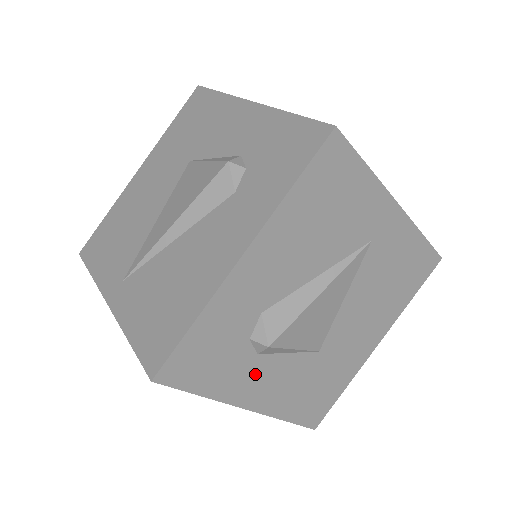
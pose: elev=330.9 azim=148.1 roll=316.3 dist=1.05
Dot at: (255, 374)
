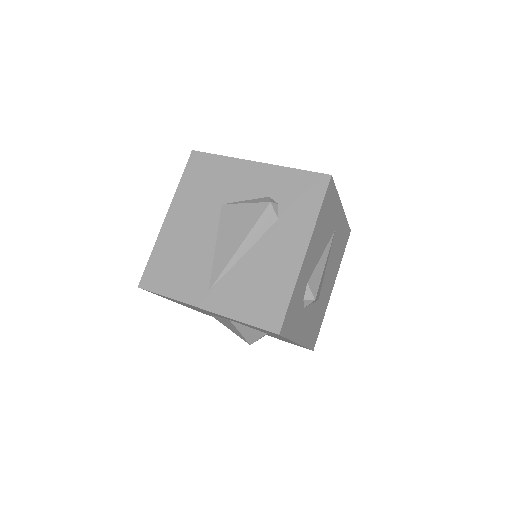
Dot at: (302, 320)
